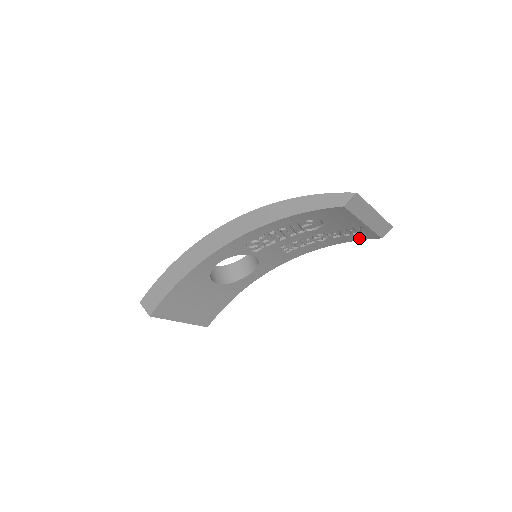
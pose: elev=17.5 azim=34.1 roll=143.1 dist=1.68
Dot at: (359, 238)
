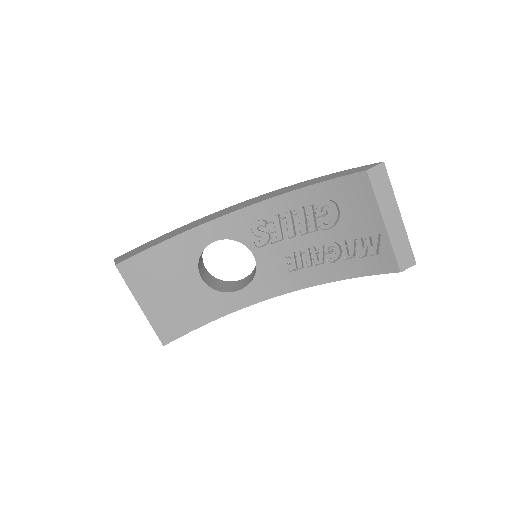
Dot at: (374, 269)
